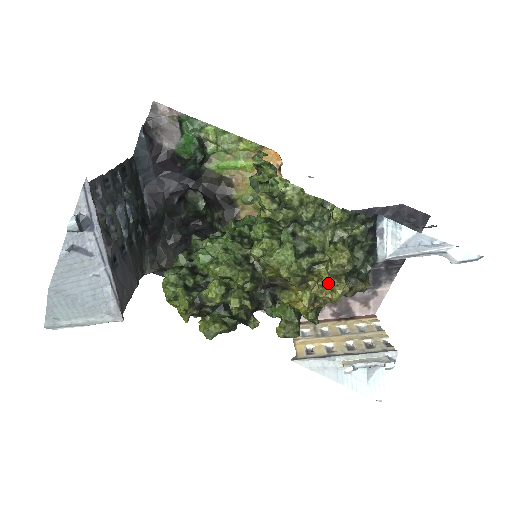
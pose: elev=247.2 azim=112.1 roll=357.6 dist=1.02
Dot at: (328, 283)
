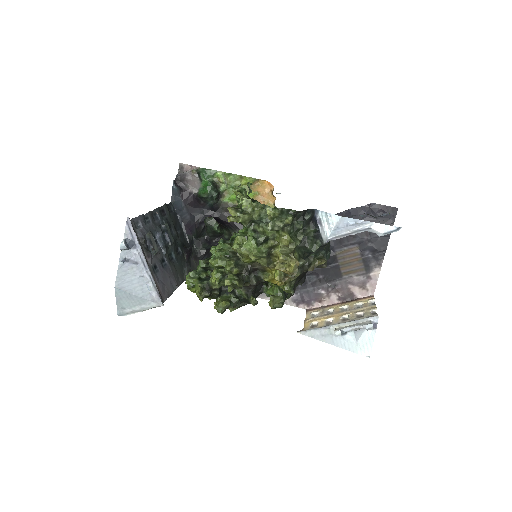
Dot at: (284, 260)
